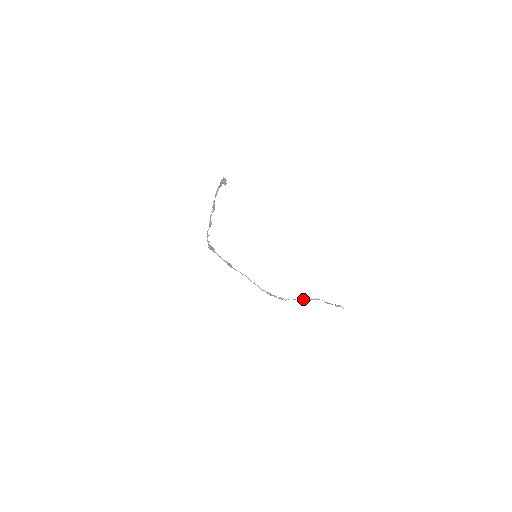
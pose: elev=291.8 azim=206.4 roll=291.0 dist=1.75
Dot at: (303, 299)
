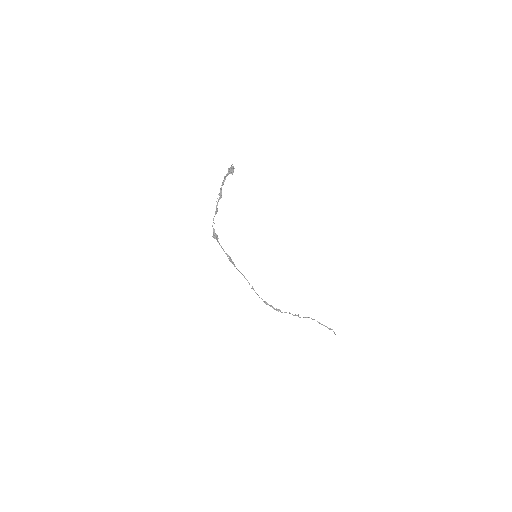
Dot at: (298, 315)
